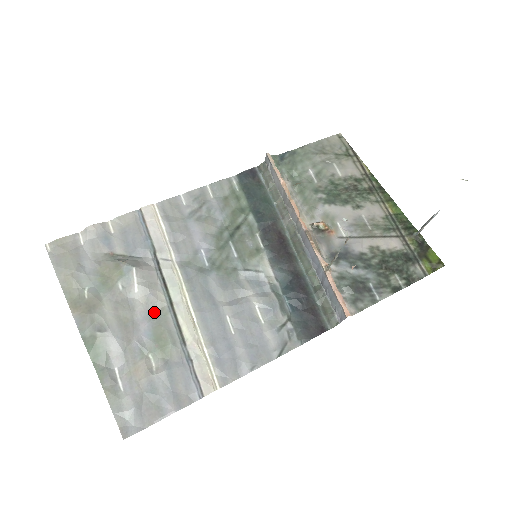
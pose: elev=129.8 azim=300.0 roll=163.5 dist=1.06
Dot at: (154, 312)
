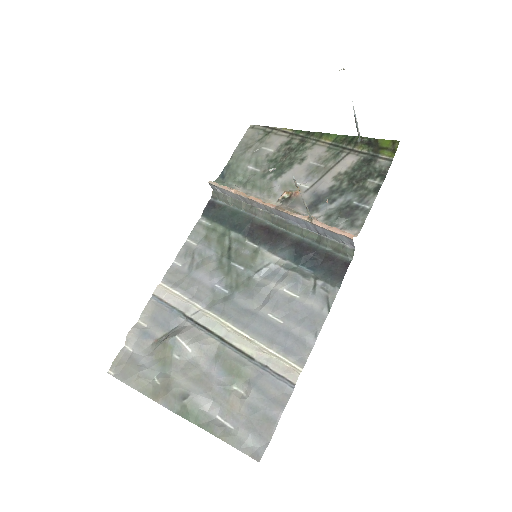
Dot at: (214, 355)
